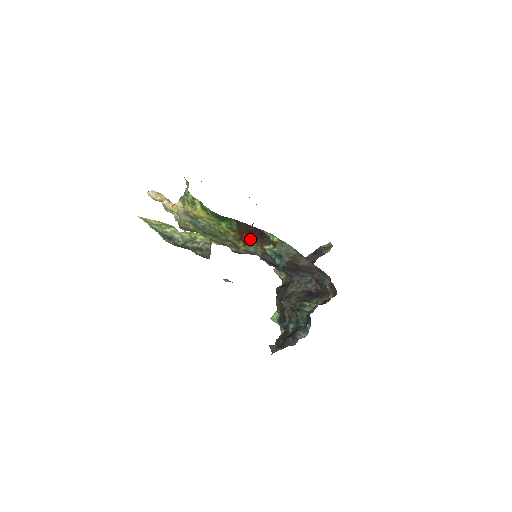
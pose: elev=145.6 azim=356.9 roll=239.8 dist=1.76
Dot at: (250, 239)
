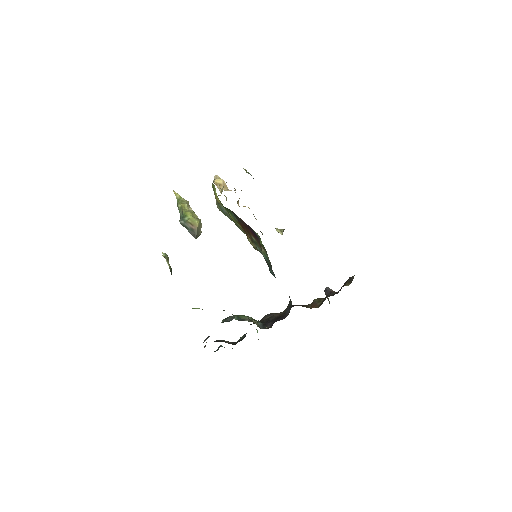
Dot at: (251, 236)
